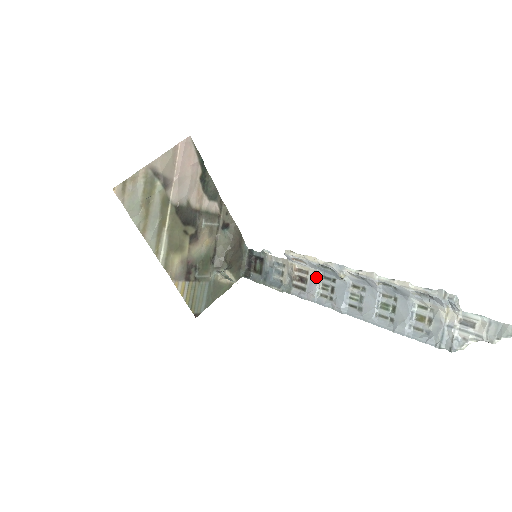
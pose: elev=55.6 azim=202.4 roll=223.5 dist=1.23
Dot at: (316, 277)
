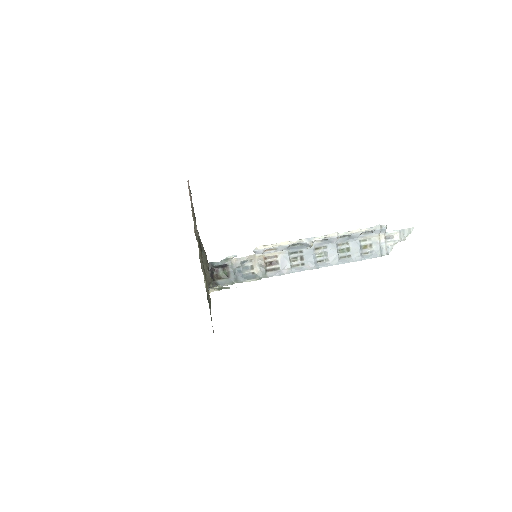
Dot at: (286, 256)
